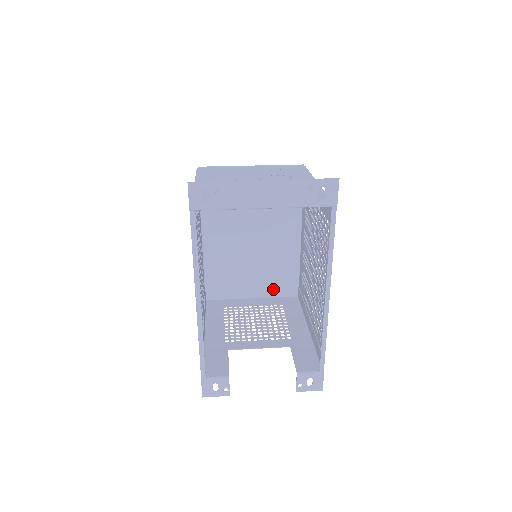
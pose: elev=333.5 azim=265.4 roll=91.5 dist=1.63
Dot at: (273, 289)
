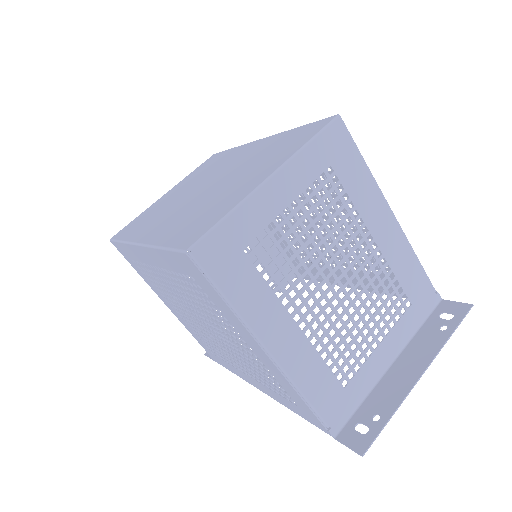
Dot at: occluded
